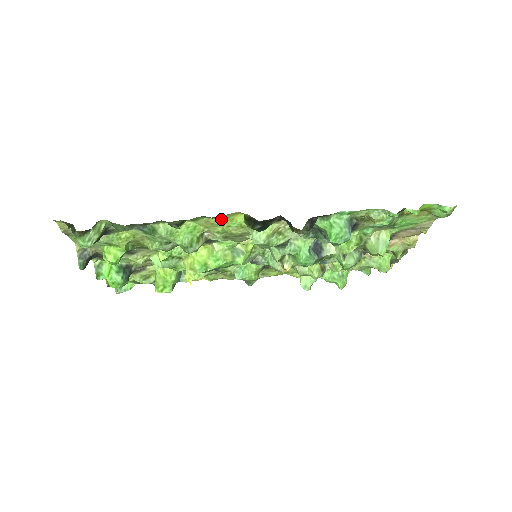
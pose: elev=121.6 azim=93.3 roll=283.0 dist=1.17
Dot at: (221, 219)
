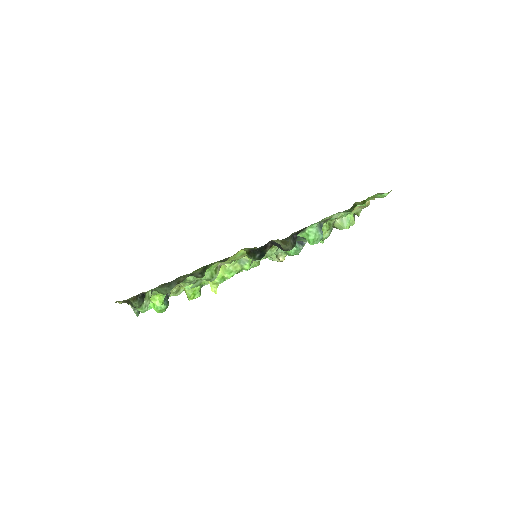
Dot at: (229, 257)
